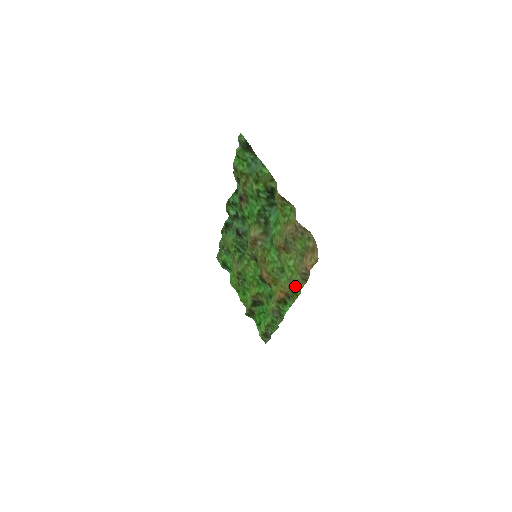
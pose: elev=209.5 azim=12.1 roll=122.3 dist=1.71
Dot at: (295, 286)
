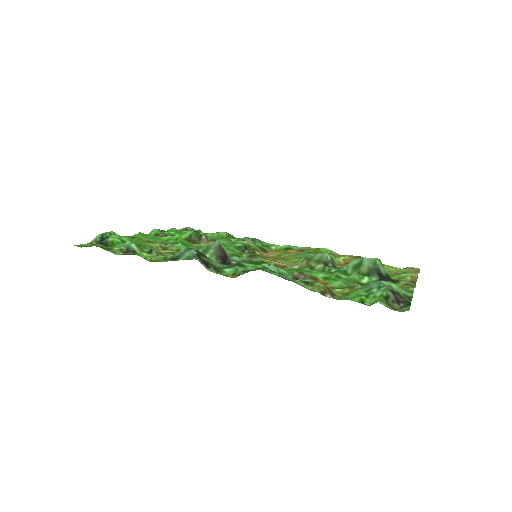
Dot at: occluded
